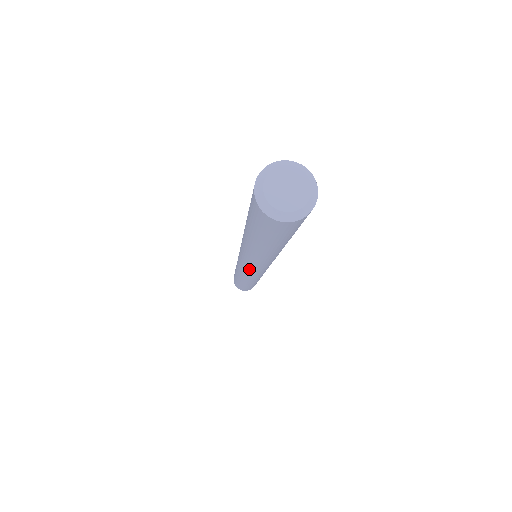
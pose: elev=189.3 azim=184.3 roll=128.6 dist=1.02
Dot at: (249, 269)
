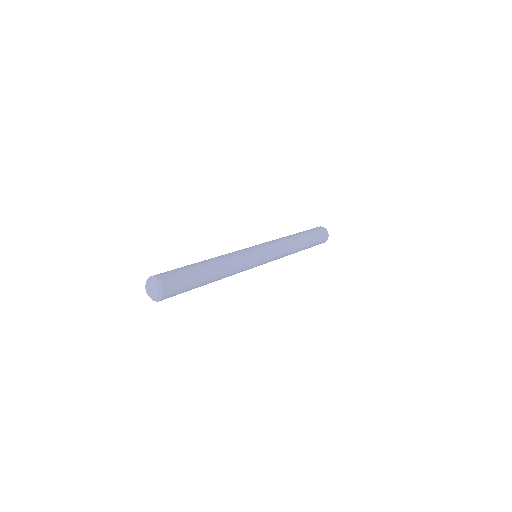
Dot at: occluded
